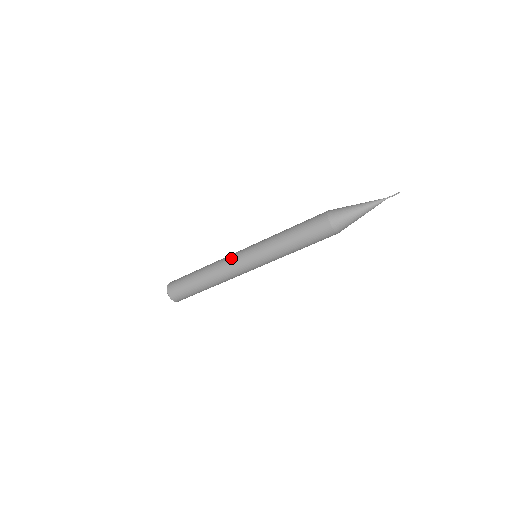
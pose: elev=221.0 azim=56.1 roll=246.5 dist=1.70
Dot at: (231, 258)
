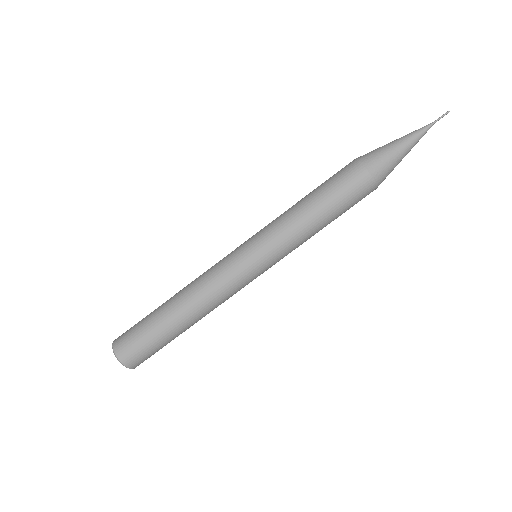
Dot at: (221, 270)
